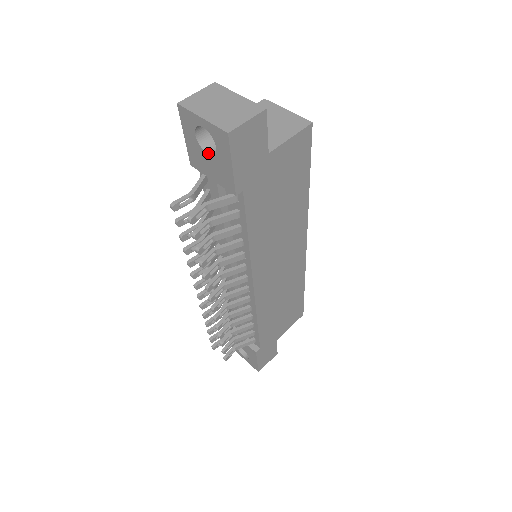
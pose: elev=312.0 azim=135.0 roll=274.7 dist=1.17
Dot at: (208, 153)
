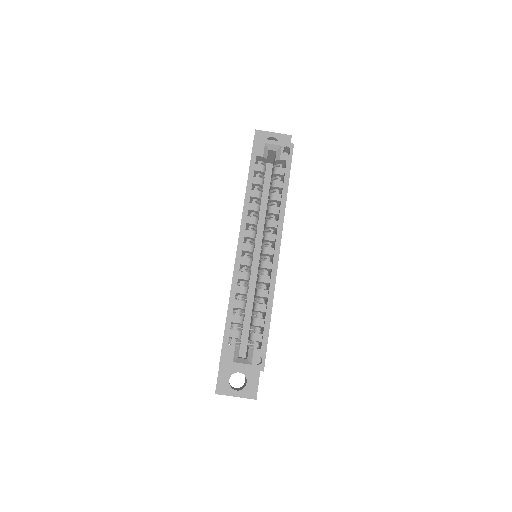
Dot at: occluded
